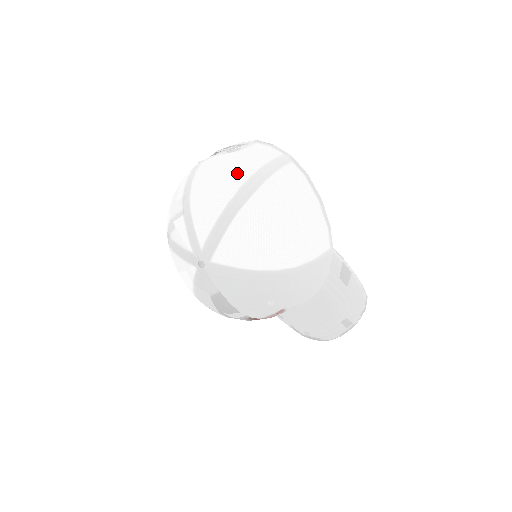
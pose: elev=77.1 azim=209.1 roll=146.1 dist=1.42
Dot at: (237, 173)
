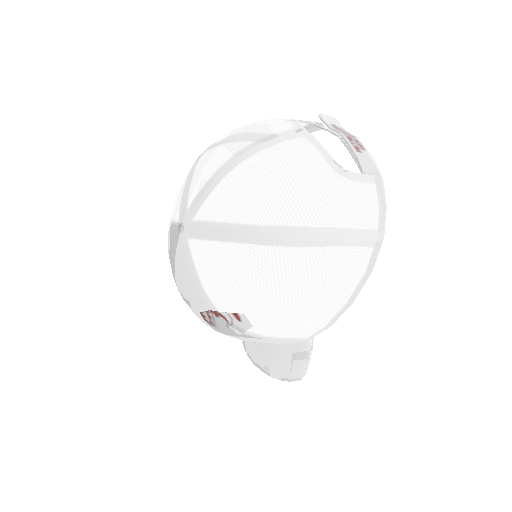
Dot at: (298, 207)
